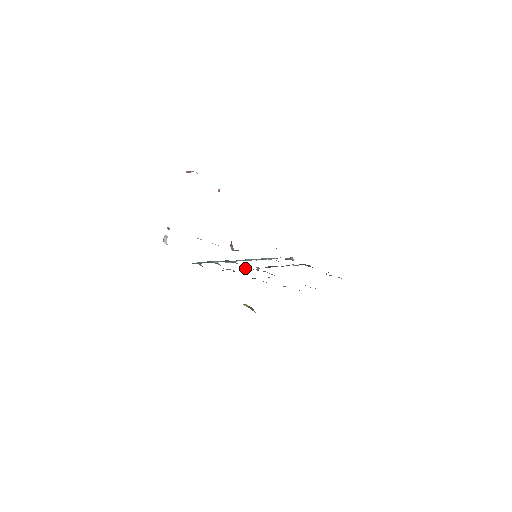
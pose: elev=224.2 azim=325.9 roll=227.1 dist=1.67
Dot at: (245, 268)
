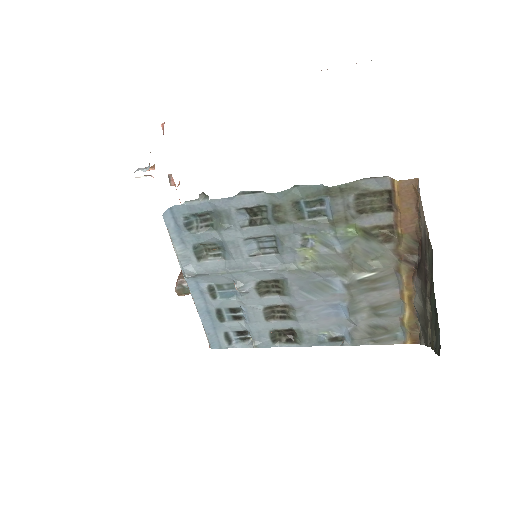
Dot at: (250, 248)
